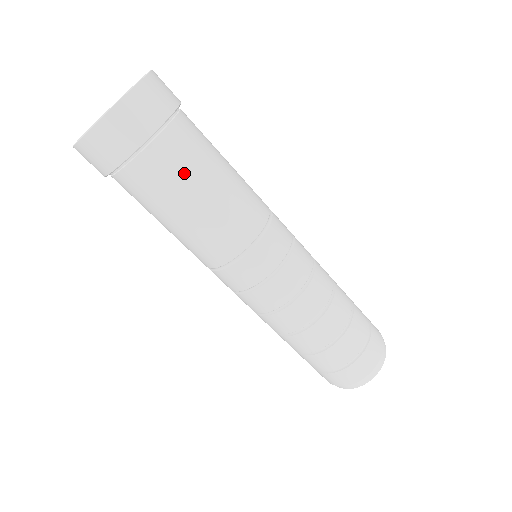
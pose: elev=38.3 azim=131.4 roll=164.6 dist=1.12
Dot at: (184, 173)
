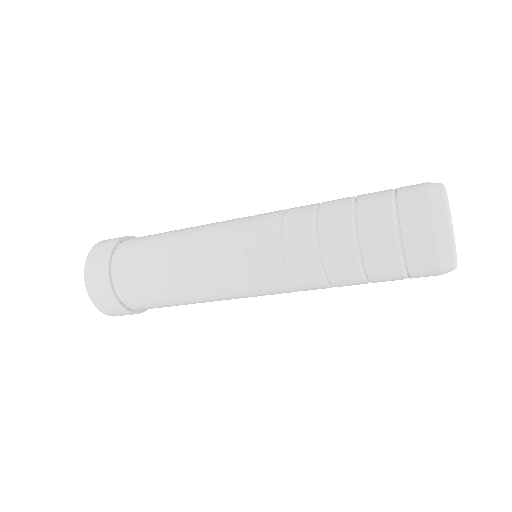
Dot at: (144, 245)
